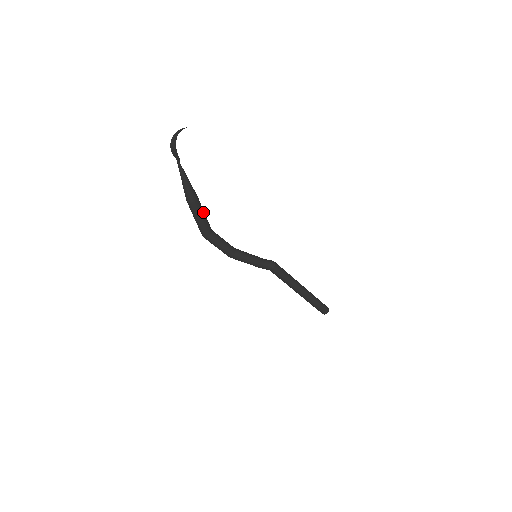
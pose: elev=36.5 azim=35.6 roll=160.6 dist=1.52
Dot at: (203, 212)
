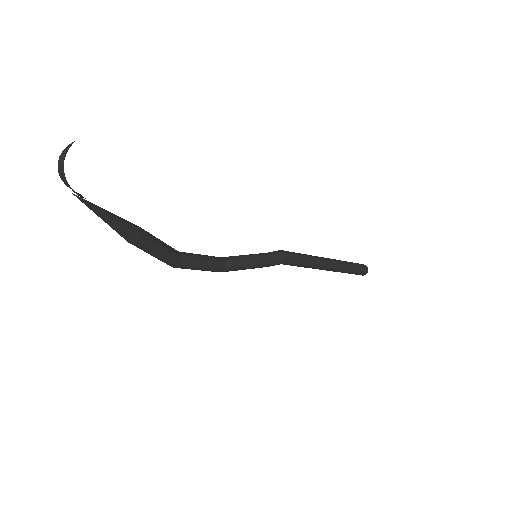
Dot at: (157, 243)
